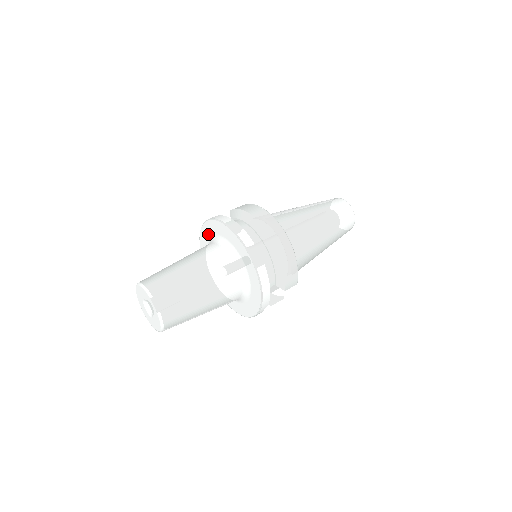
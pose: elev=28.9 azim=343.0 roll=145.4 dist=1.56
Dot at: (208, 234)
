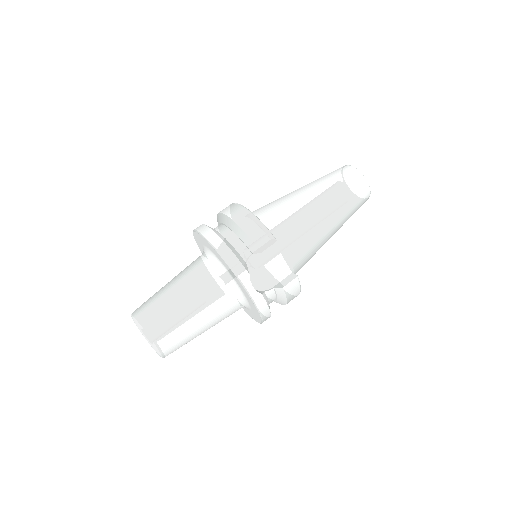
Dot at: occluded
